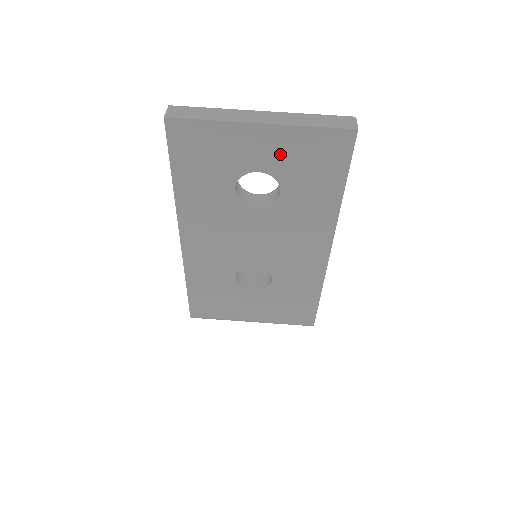
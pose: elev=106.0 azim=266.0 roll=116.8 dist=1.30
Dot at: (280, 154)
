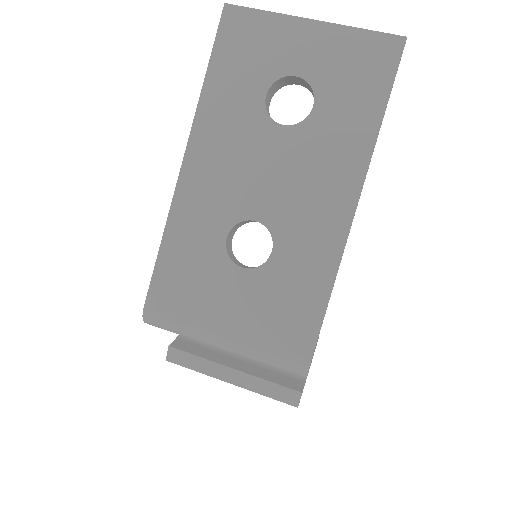
Dot at: (323, 57)
